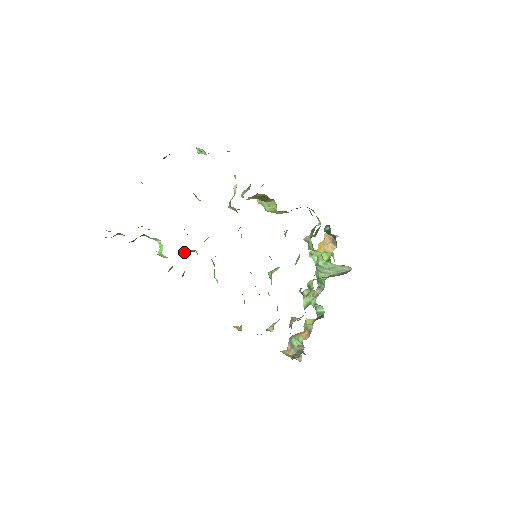
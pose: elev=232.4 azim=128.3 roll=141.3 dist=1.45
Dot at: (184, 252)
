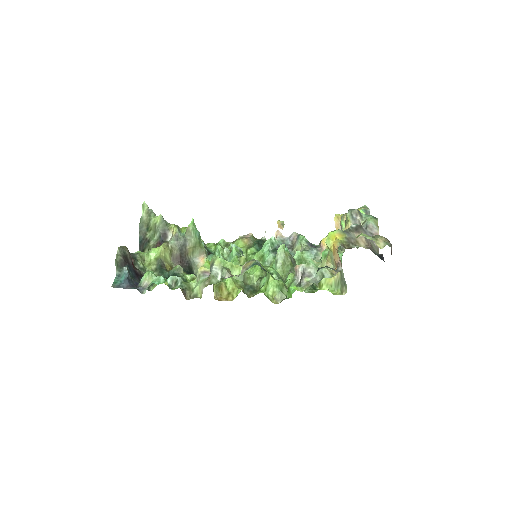
Dot at: occluded
